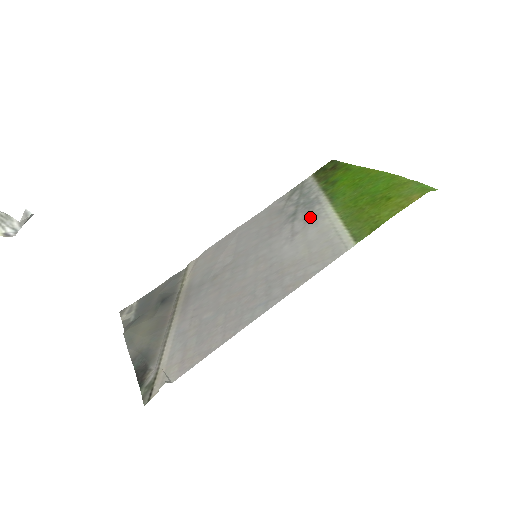
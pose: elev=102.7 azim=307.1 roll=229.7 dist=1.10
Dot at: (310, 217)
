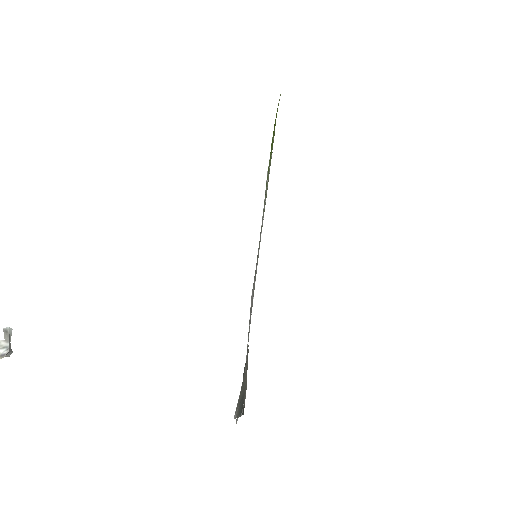
Dot at: (265, 197)
